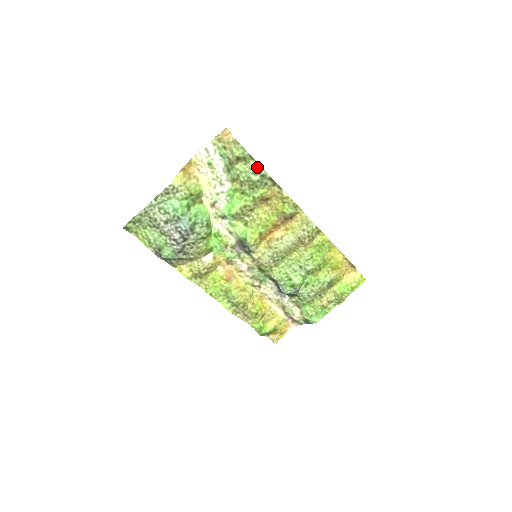
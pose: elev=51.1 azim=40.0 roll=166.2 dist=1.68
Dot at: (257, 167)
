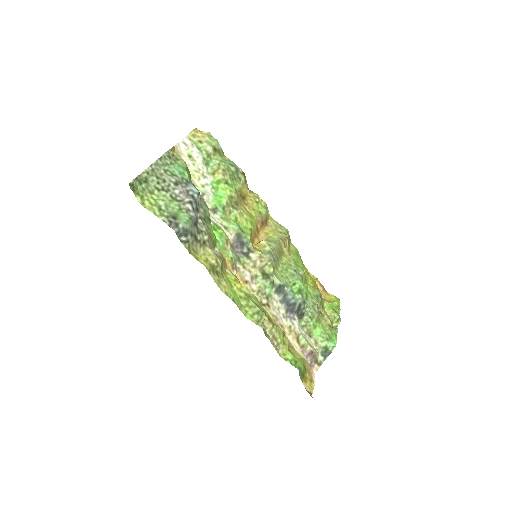
Dot at: (230, 161)
